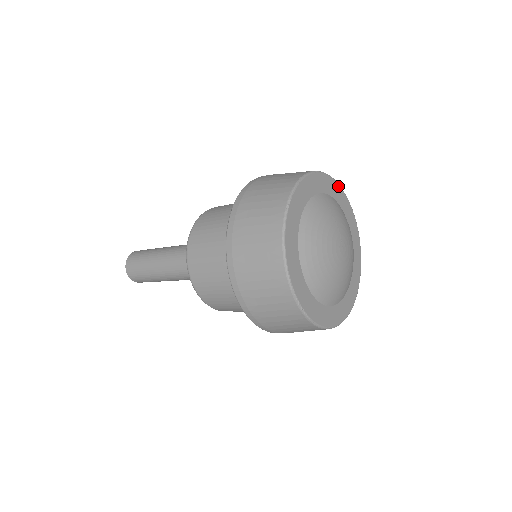
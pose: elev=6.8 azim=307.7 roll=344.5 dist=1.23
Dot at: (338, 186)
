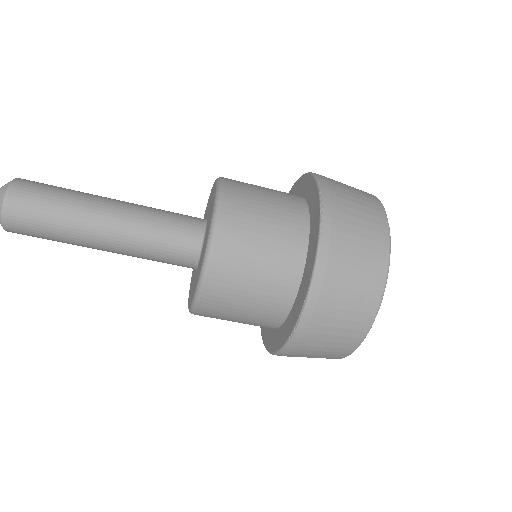
Dot at: occluded
